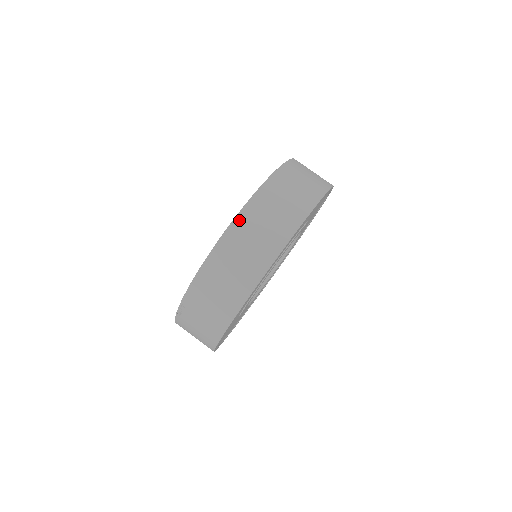
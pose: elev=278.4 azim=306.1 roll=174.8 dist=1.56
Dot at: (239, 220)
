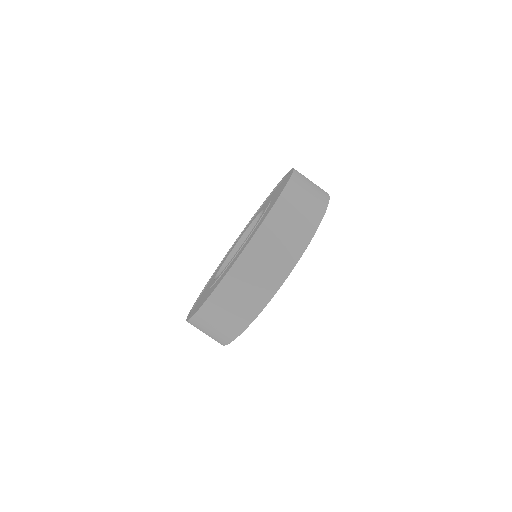
Dot at: (214, 297)
